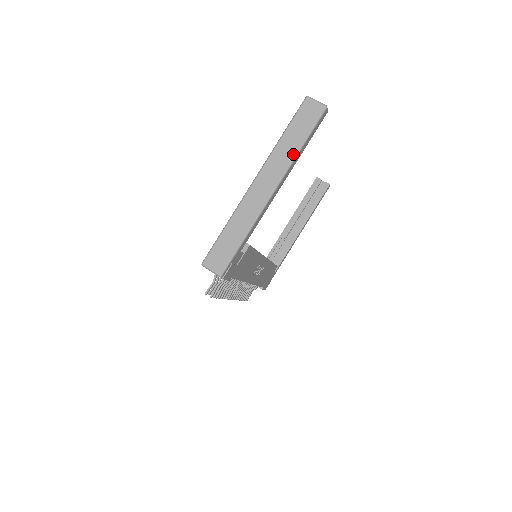
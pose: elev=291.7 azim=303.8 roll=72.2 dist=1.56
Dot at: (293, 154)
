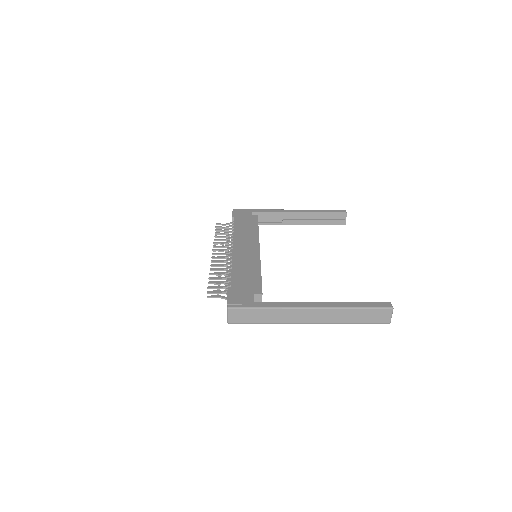
Dot at: (343, 322)
